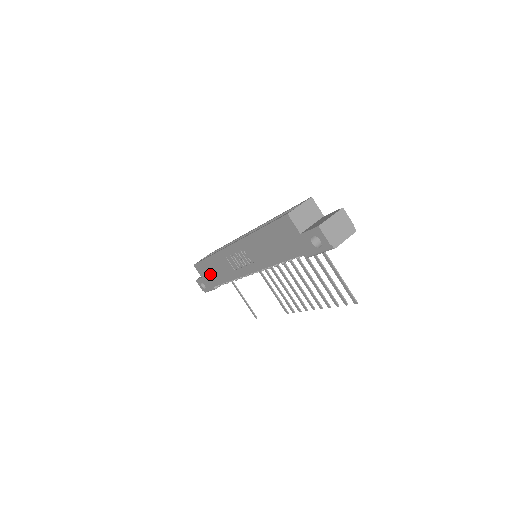
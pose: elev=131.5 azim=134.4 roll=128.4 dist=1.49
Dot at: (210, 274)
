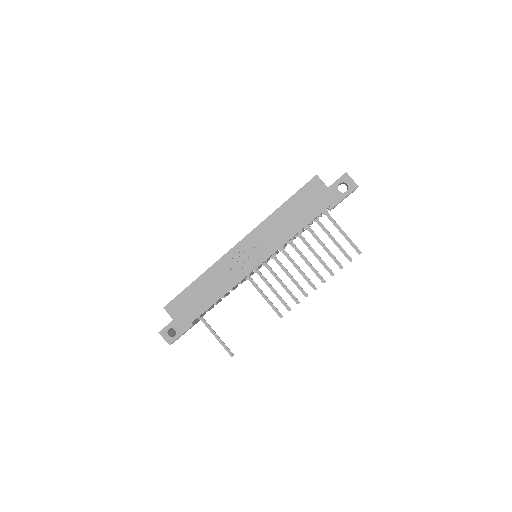
Dot at: (192, 304)
